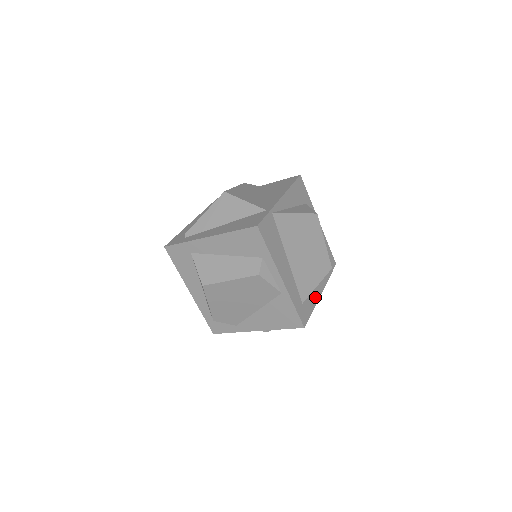
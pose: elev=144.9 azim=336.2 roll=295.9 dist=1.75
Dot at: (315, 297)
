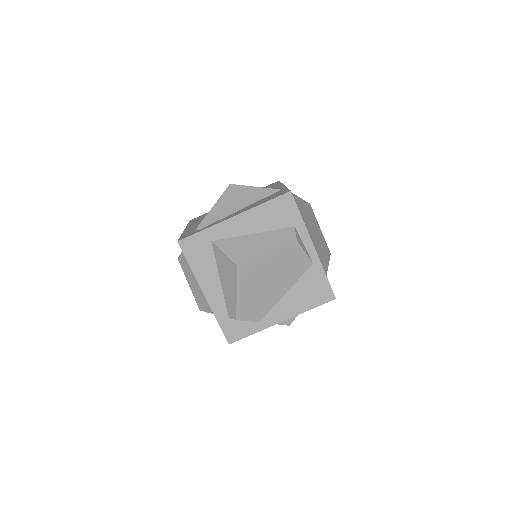
Dot at: occluded
